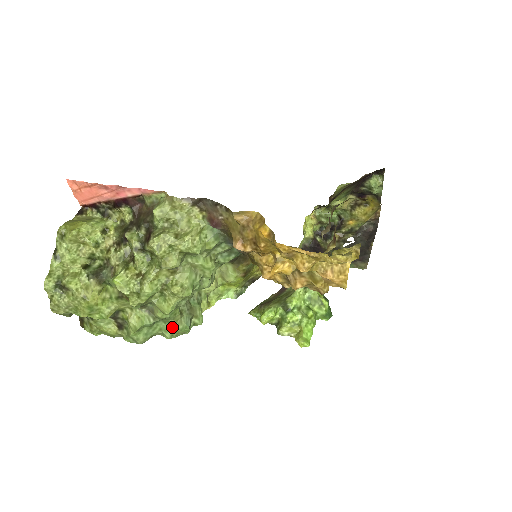
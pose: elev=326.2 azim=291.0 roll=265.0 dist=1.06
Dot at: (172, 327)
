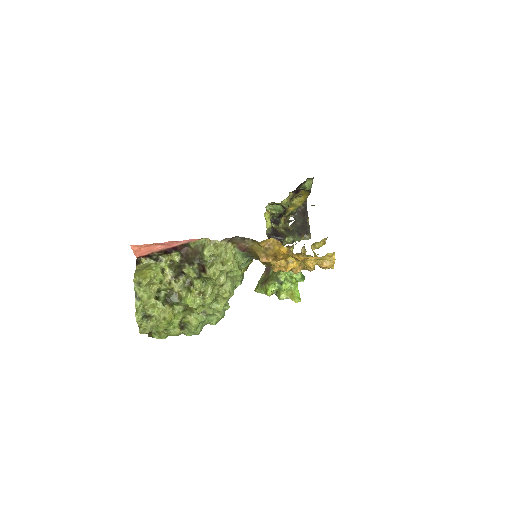
Dot at: (216, 317)
